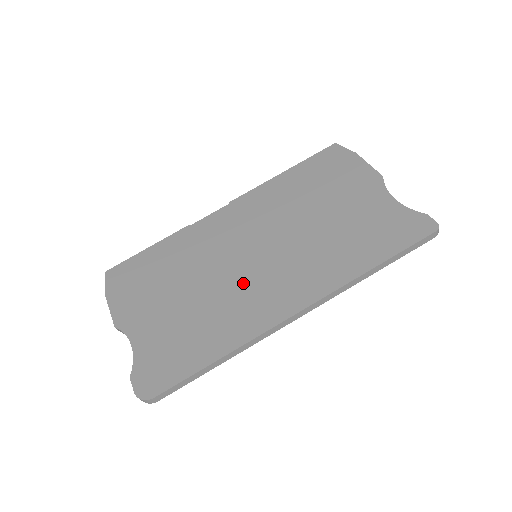
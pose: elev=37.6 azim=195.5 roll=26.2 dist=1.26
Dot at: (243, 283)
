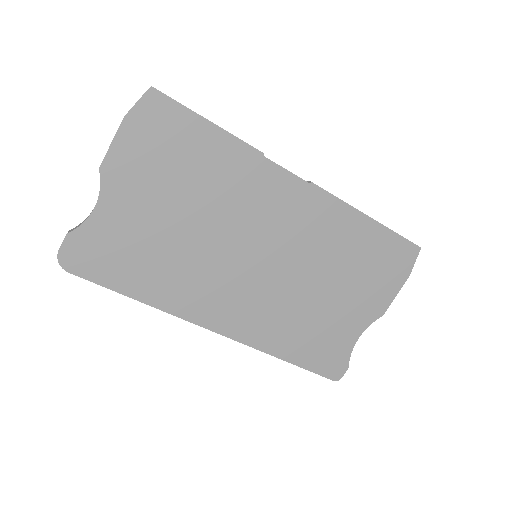
Dot at: (220, 270)
